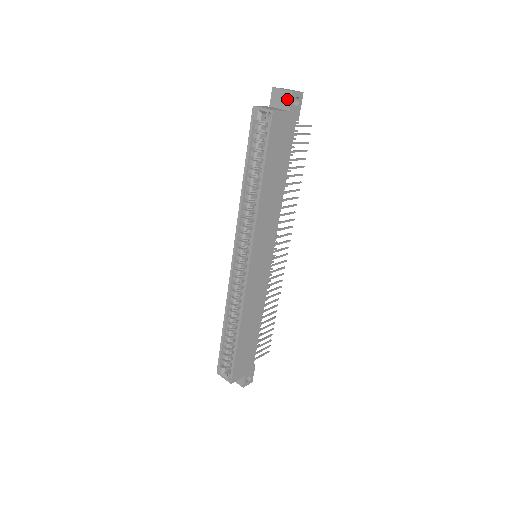
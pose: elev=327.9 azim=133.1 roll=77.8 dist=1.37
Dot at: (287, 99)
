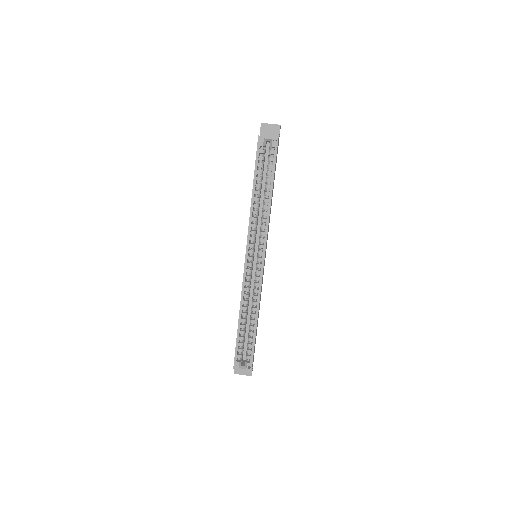
Dot at: (276, 131)
